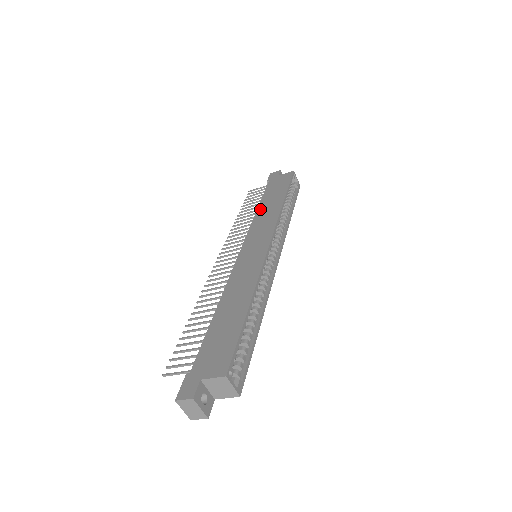
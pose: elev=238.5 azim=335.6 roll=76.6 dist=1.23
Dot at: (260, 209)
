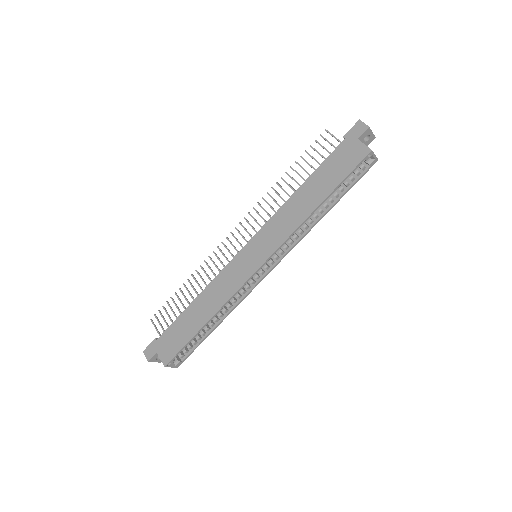
Dot at: (297, 194)
